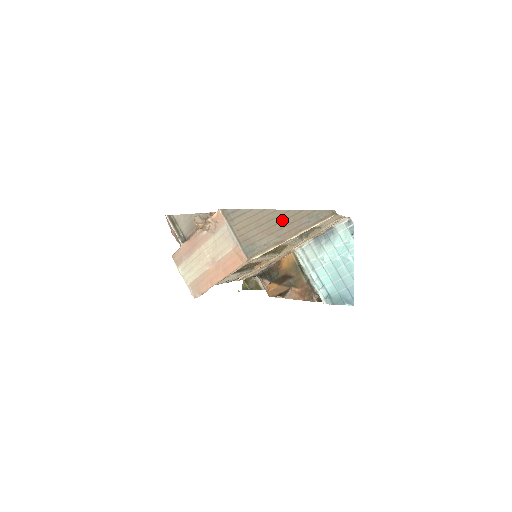
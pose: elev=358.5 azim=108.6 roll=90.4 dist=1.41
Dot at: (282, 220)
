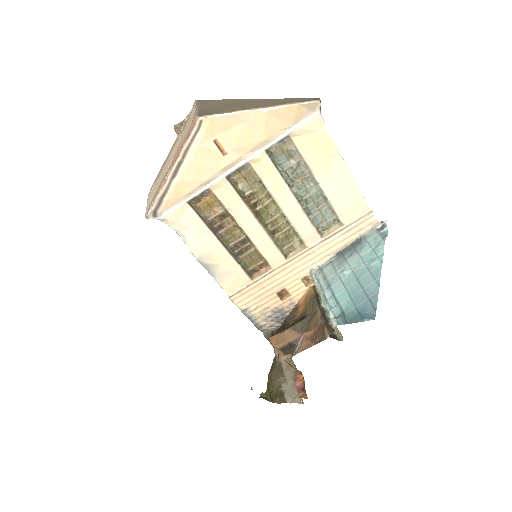
Dot at: (255, 102)
